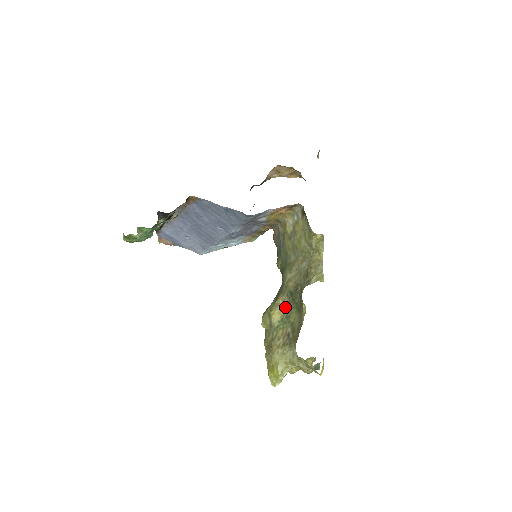
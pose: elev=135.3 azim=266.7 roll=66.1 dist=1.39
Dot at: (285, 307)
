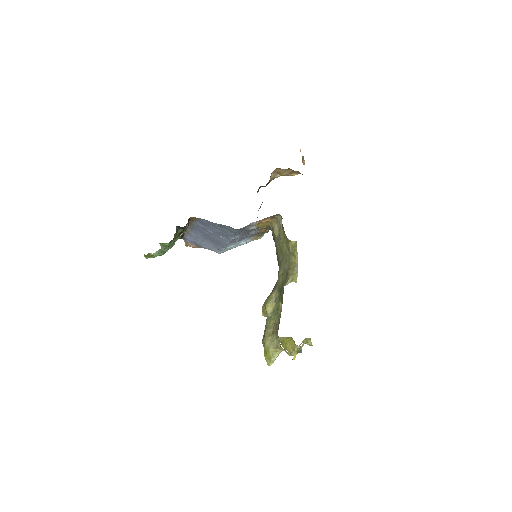
Dot at: (276, 301)
